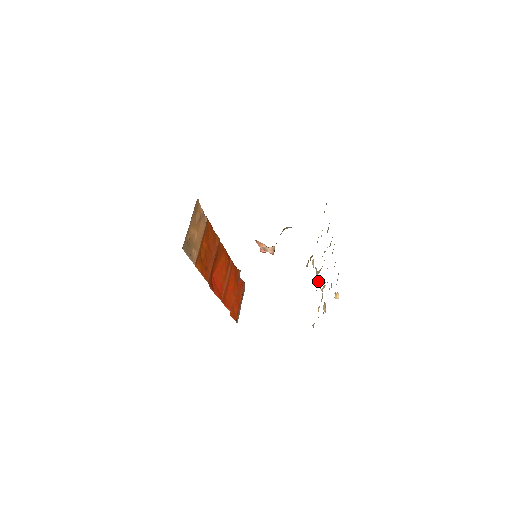
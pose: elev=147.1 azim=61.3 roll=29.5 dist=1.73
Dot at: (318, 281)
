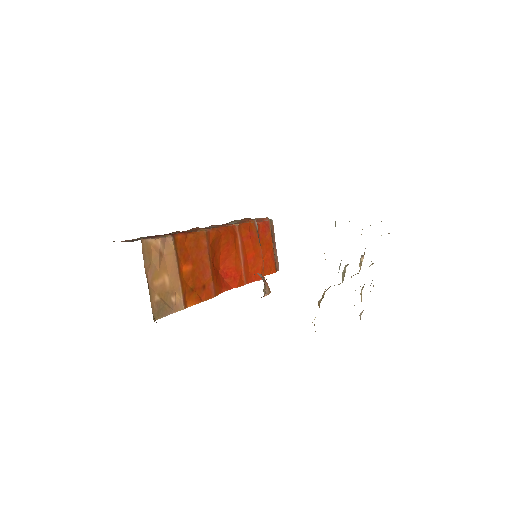
Dot at: occluded
